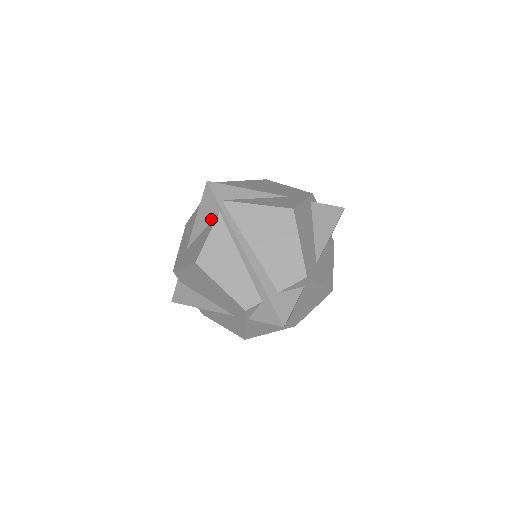
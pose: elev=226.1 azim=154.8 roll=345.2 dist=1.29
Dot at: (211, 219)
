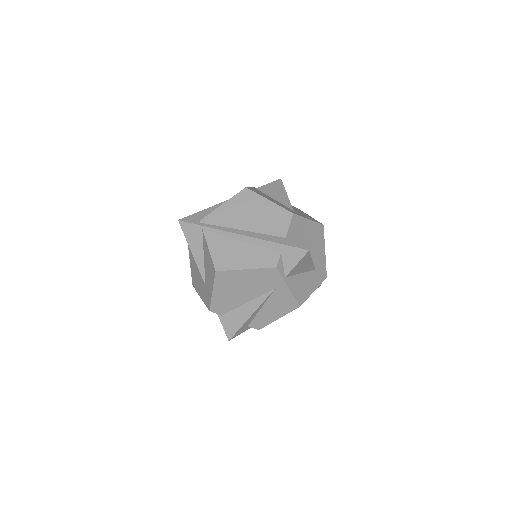
Dot at: (202, 241)
